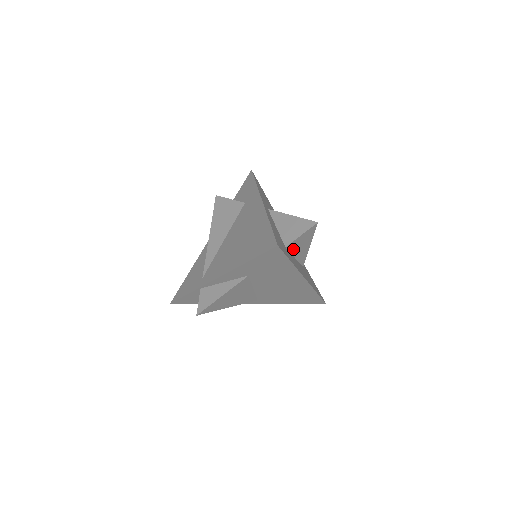
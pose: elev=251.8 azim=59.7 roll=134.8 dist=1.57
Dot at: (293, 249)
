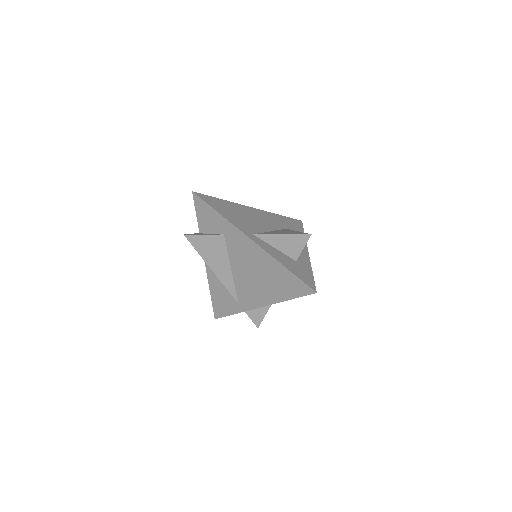
Dot at: occluded
